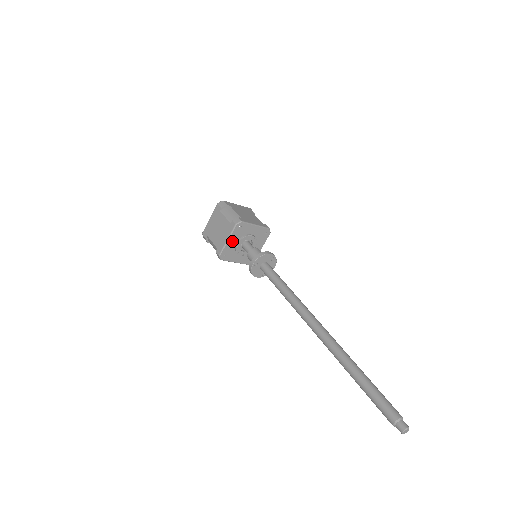
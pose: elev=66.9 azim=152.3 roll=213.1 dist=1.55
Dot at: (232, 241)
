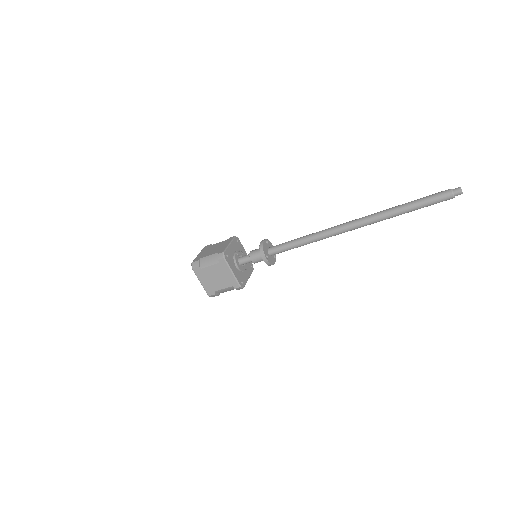
Dot at: (234, 270)
